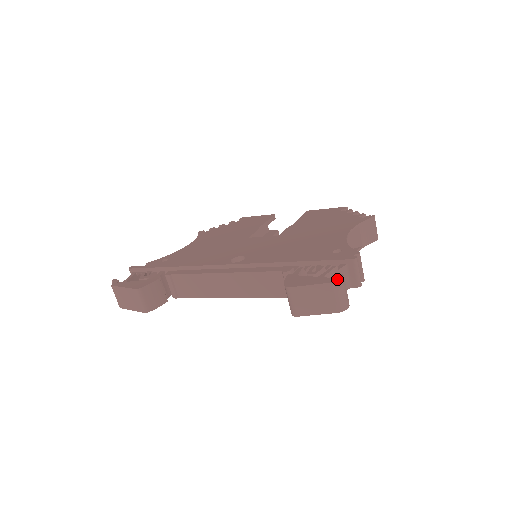
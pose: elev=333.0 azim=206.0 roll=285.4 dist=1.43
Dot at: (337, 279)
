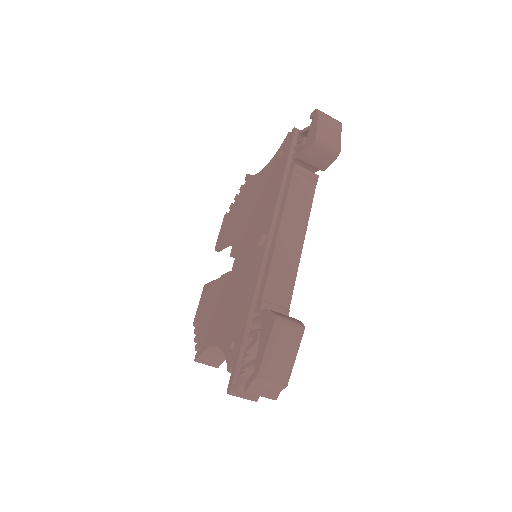
Dot at: (315, 111)
